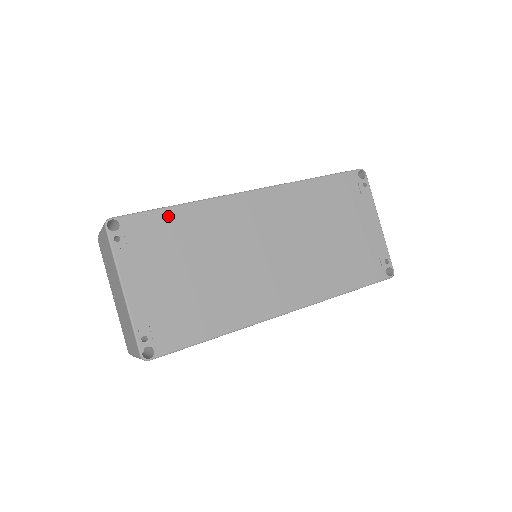
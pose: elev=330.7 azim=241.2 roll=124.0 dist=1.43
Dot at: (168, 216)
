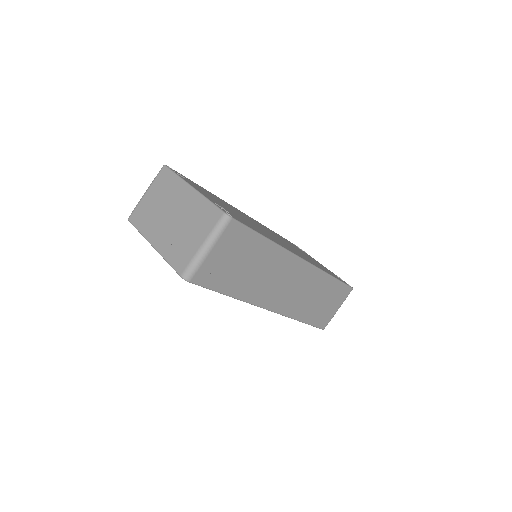
Dot at: occluded
